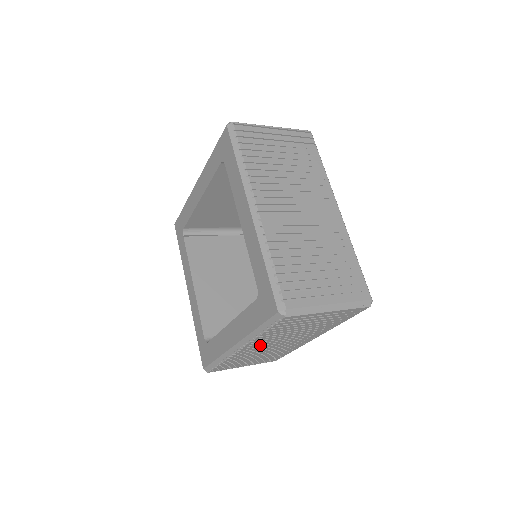
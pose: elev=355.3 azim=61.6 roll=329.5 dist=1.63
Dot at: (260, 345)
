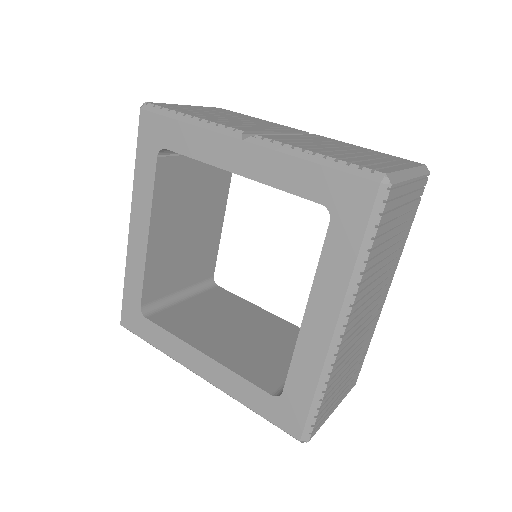
Dot at: occluded
